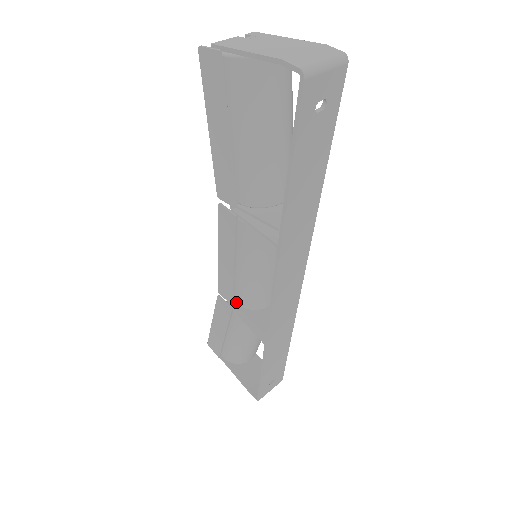
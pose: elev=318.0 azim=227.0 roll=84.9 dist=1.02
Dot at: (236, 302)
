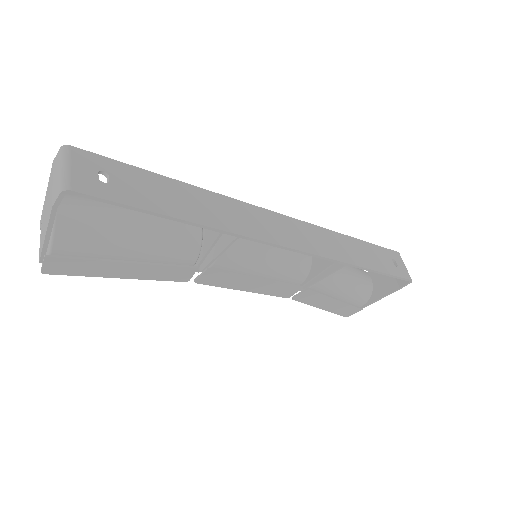
Dot at: (300, 284)
